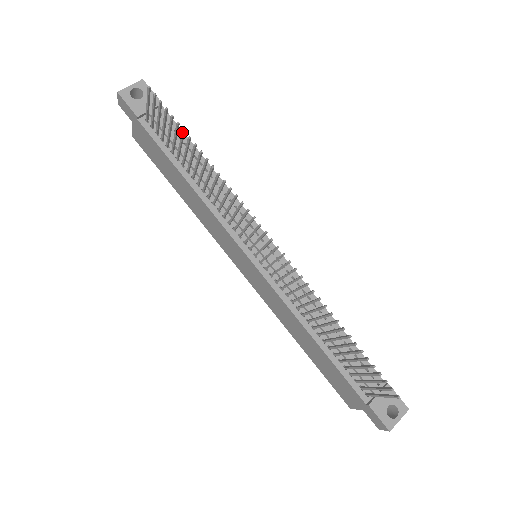
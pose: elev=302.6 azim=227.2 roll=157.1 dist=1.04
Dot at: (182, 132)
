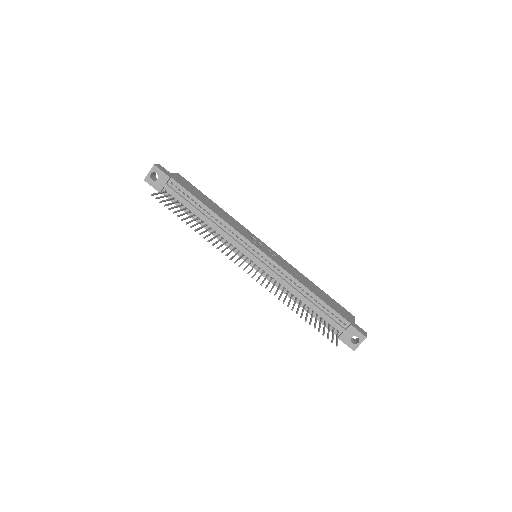
Dot at: (177, 216)
